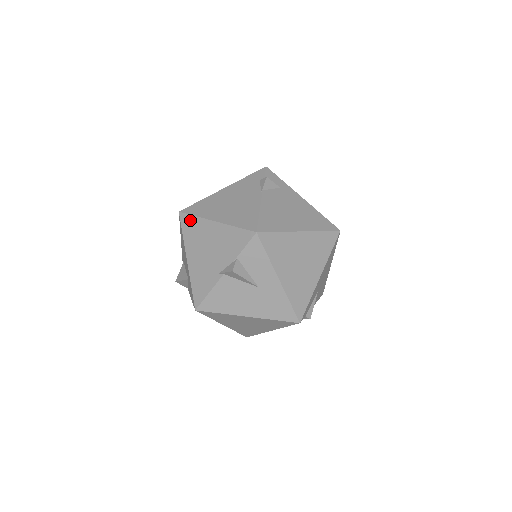
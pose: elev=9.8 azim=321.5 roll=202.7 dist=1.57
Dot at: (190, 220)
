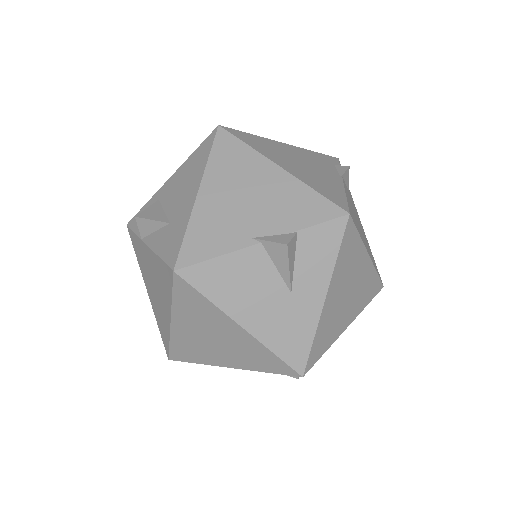
Dot at: (234, 144)
